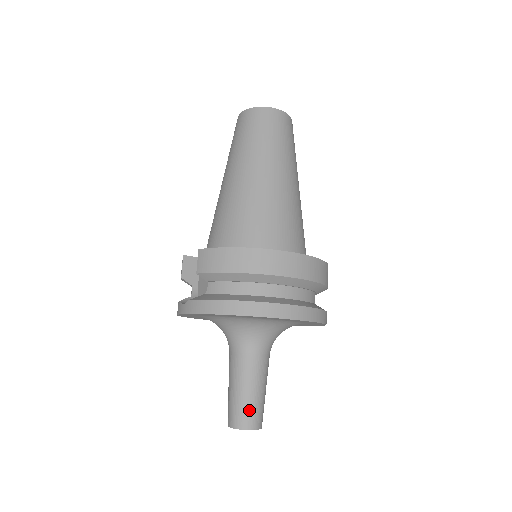
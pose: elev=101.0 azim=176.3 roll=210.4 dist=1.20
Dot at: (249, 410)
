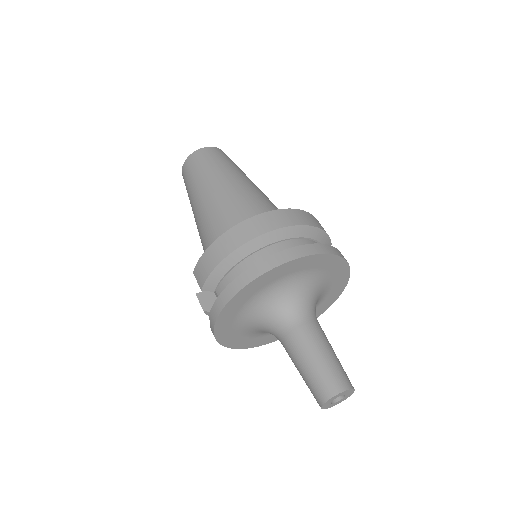
Dot at: (325, 376)
